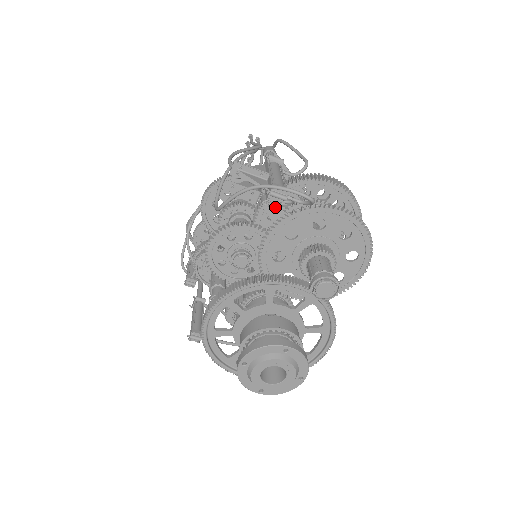
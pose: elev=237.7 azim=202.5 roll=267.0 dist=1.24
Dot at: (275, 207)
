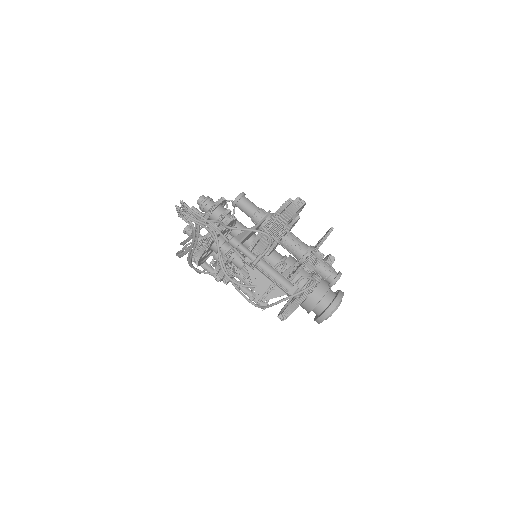
Dot at: occluded
